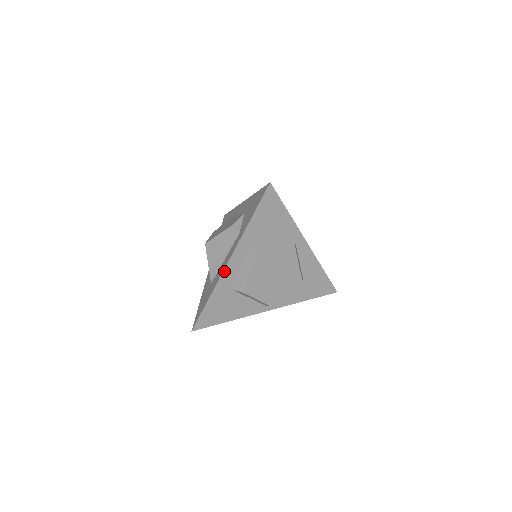
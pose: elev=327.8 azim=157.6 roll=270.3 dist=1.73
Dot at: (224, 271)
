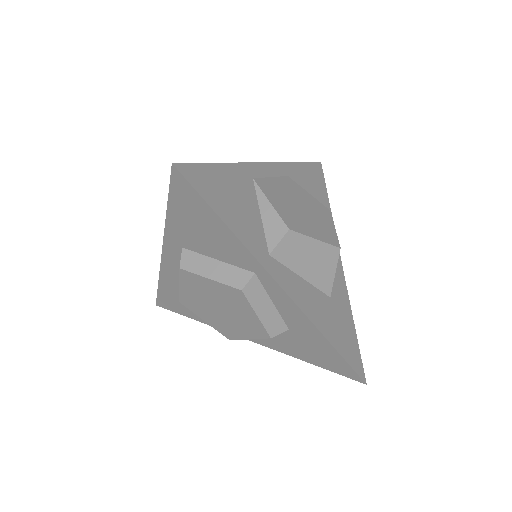
Dot at: (162, 262)
